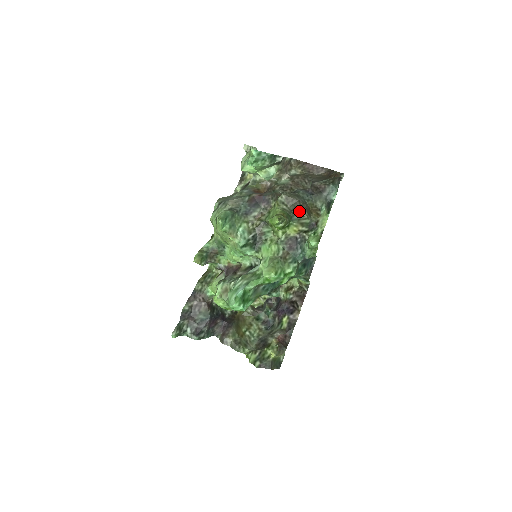
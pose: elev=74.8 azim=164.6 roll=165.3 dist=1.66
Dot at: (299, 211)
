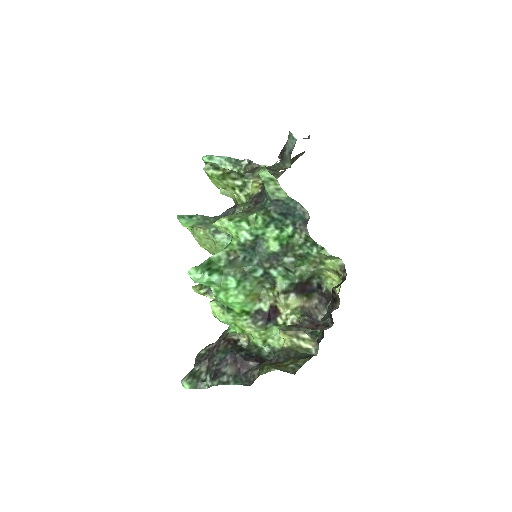
Dot at: occluded
